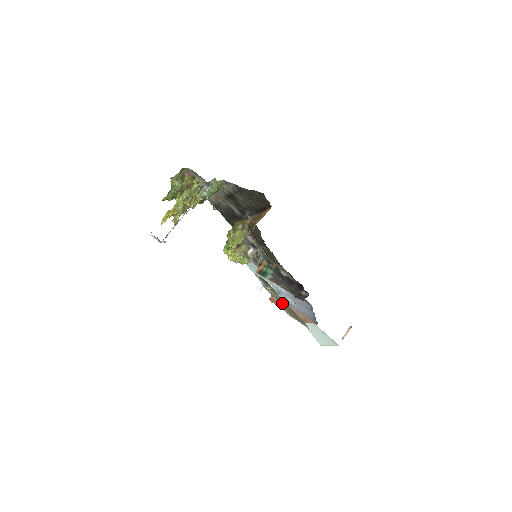
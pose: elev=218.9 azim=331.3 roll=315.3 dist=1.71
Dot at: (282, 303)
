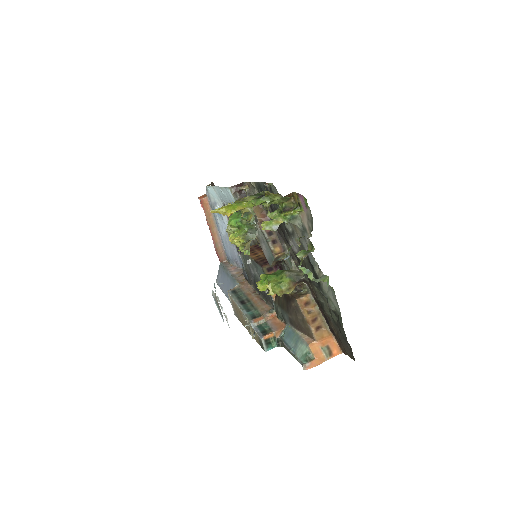
Dot at: (242, 315)
